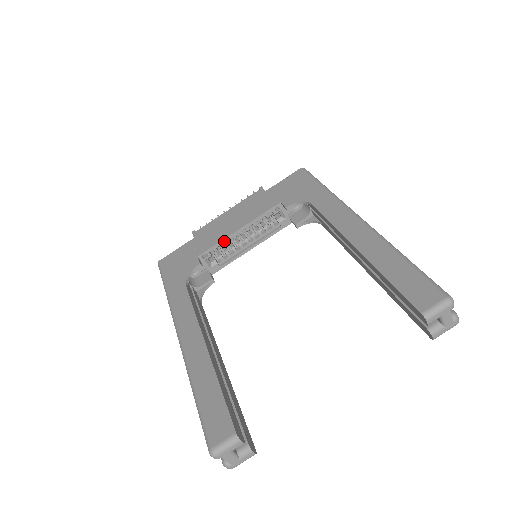
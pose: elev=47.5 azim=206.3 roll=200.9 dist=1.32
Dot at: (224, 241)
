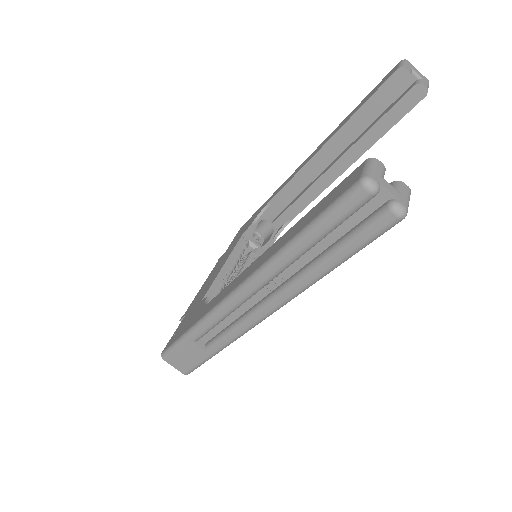
Dot at: (217, 279)
